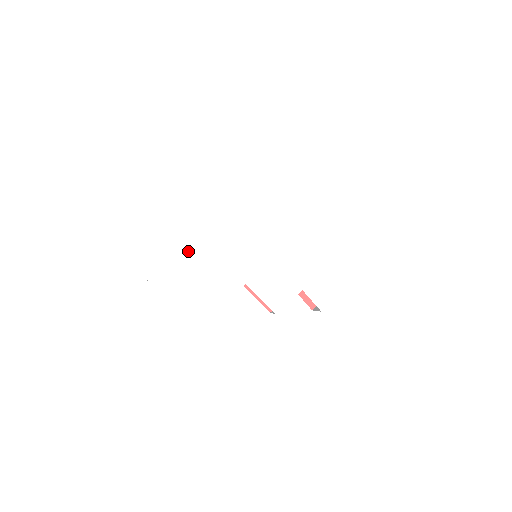
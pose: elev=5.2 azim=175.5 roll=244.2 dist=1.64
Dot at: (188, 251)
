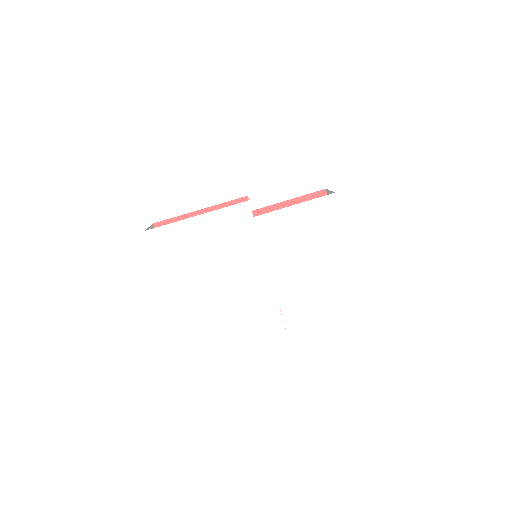
Dot at: (196, 230)
